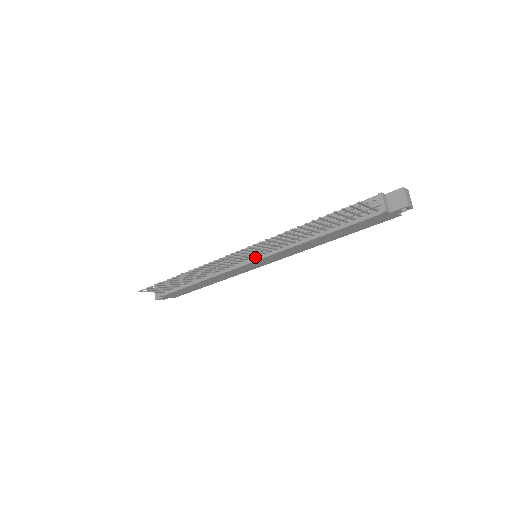
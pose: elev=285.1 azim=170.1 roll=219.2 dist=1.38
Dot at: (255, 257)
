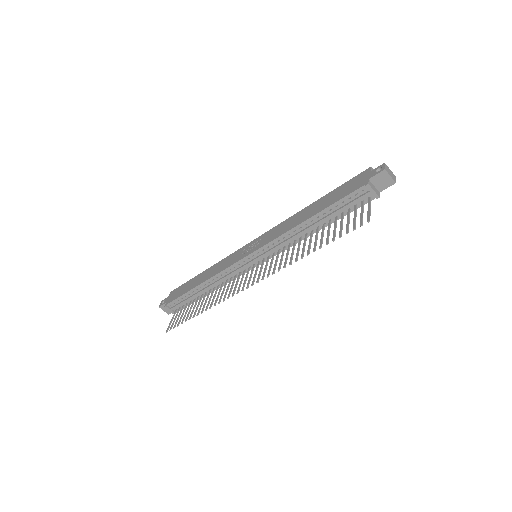
Dot at: (260, 261)
